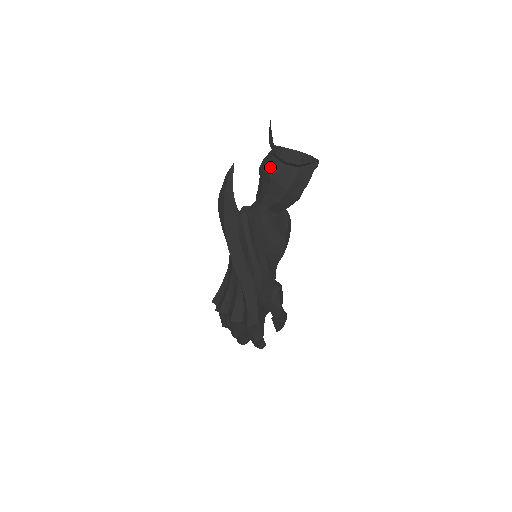
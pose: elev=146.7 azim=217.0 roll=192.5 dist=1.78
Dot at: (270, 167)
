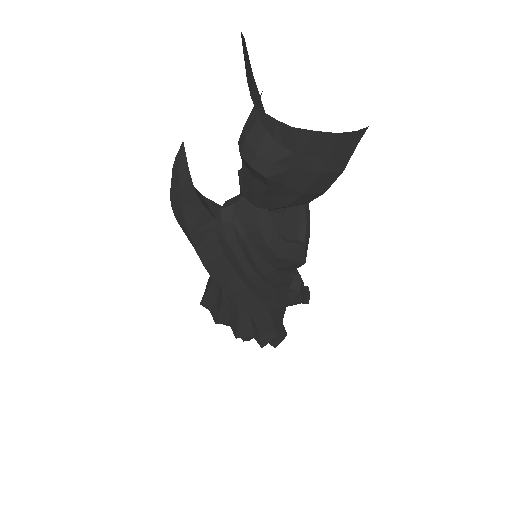
Dot at: (265, 160)
